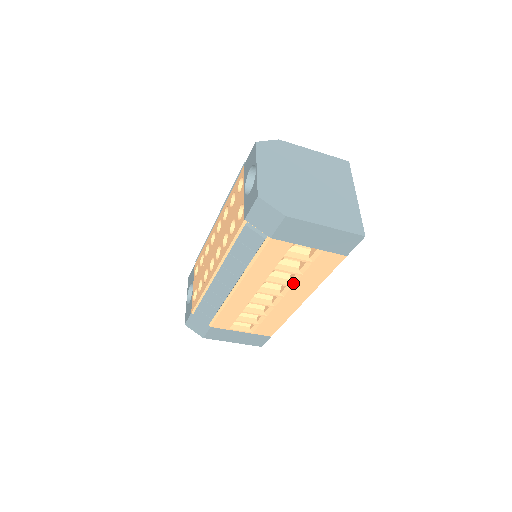
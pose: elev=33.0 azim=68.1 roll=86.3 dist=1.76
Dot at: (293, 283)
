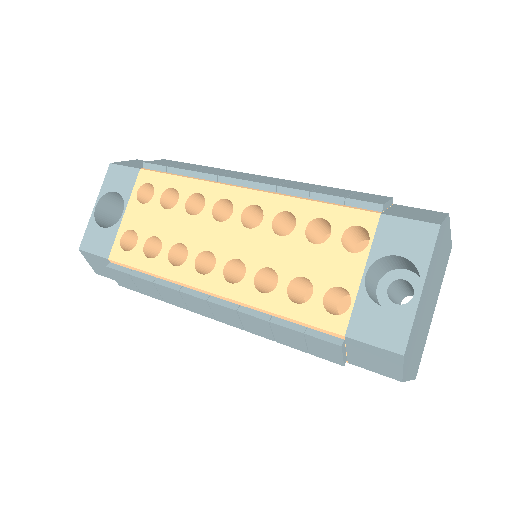
Dot at: occluded
